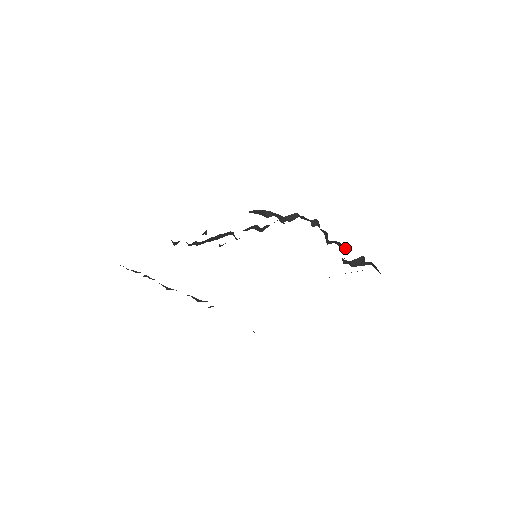
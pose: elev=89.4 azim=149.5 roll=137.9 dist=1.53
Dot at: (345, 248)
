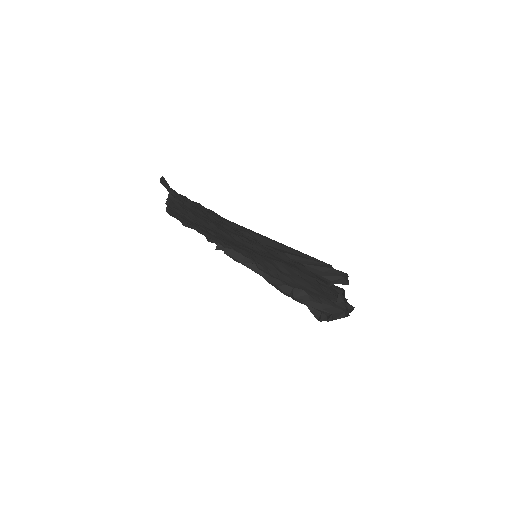
Dot at: occluded
